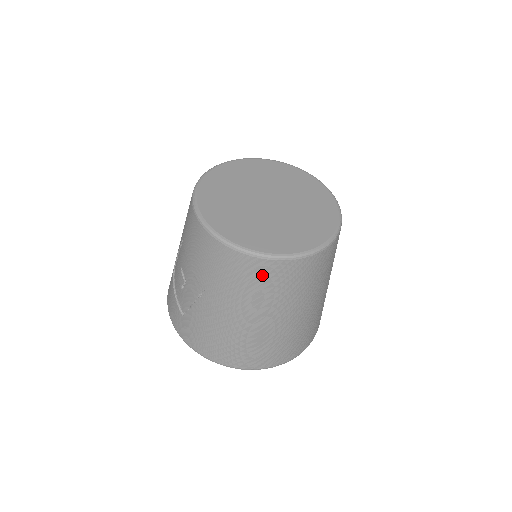
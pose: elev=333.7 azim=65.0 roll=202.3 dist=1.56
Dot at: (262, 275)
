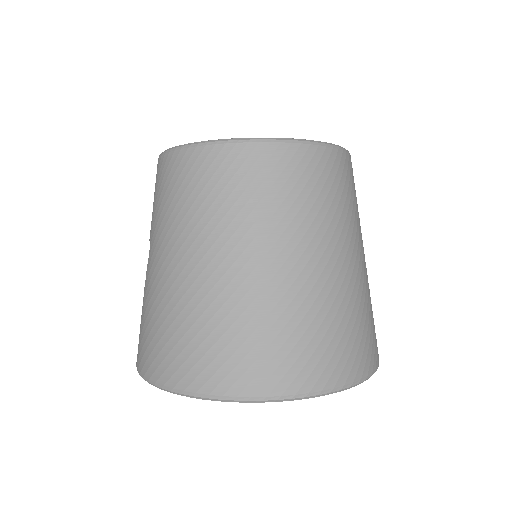
Dot at: (192, 175)
